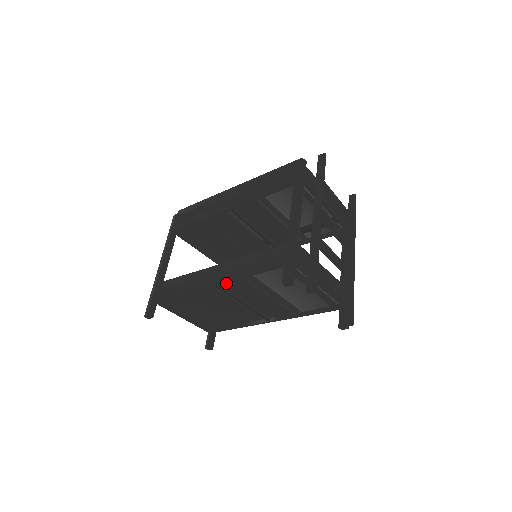
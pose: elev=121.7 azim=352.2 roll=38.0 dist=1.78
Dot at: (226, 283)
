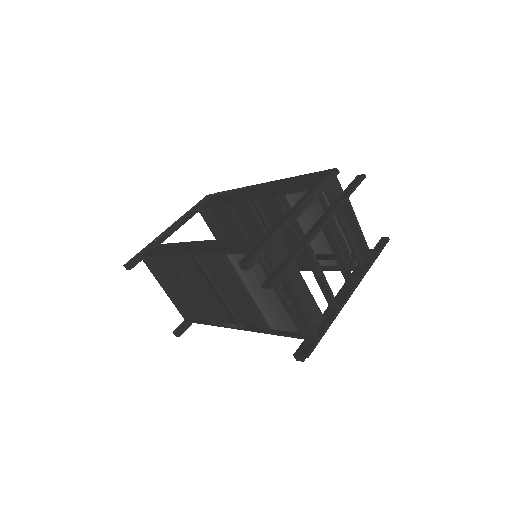
Dot at: (204, 259)
